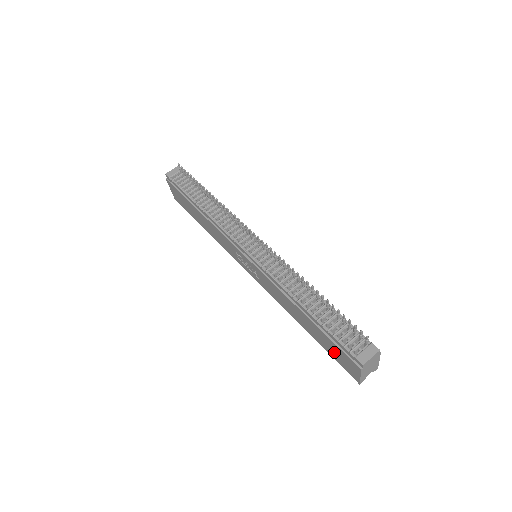
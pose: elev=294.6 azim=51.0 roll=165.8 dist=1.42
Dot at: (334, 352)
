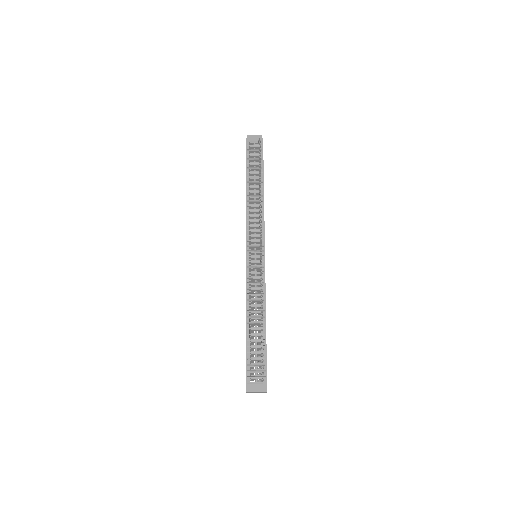
Dot at: occluded
